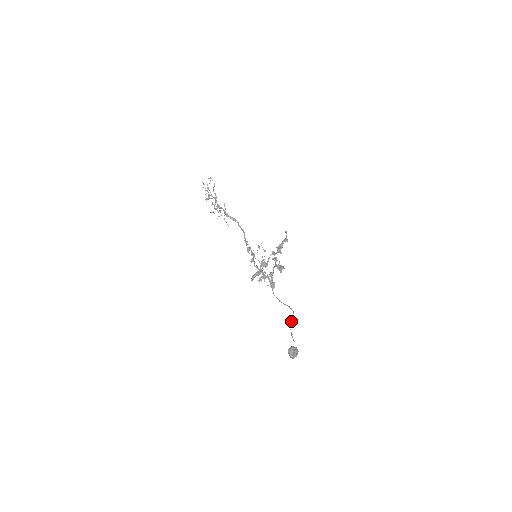
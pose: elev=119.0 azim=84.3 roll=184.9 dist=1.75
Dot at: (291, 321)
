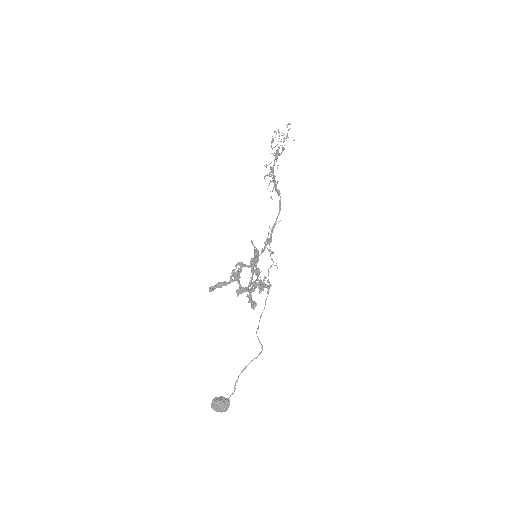
Dot at: occluded
